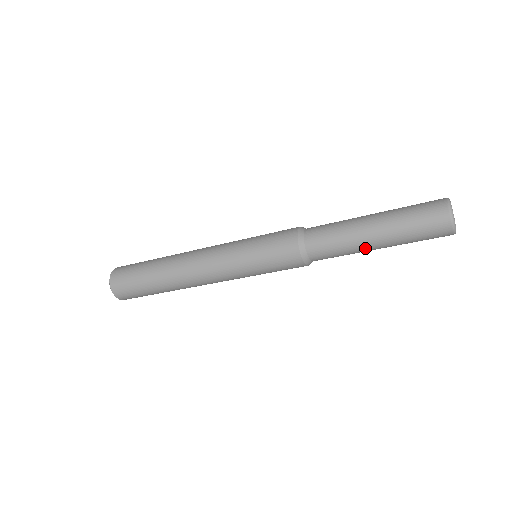
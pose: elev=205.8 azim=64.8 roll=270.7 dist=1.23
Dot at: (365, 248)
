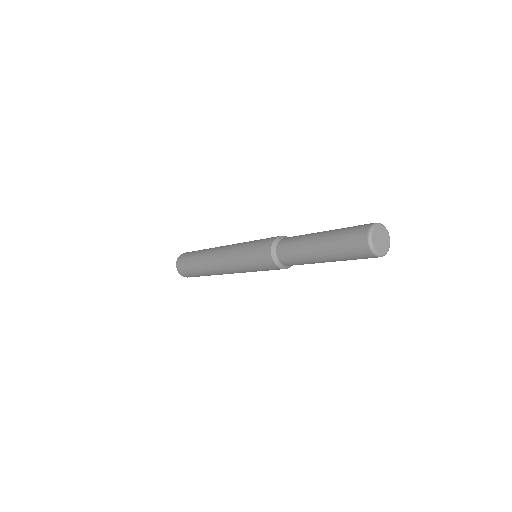
Dot at: (311, 255)
